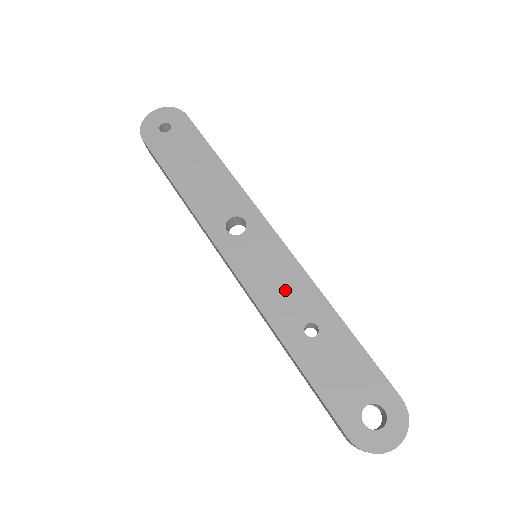
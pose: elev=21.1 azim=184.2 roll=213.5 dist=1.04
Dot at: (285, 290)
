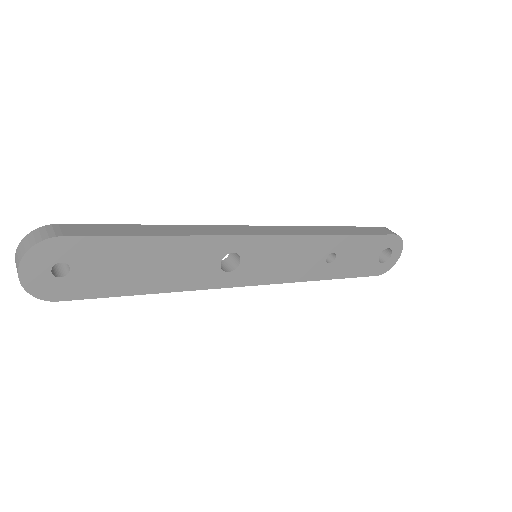
Dot at: (300, 258)
